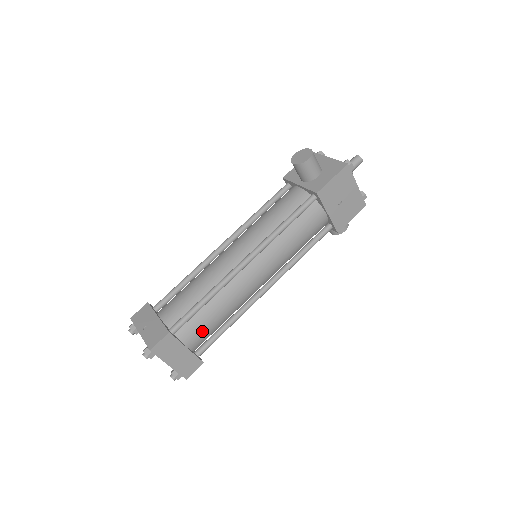
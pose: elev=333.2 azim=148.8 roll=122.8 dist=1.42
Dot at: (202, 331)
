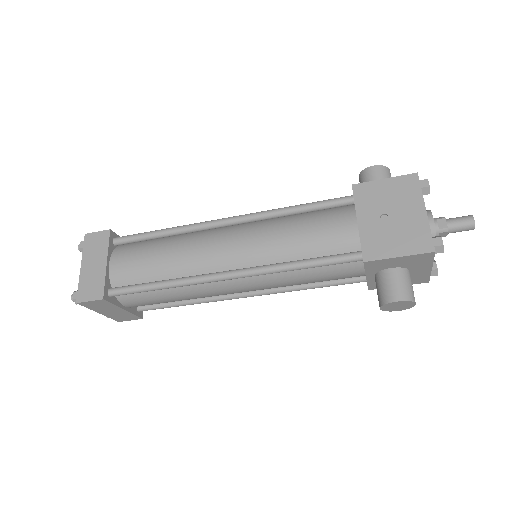
Dot at: (133, 261)
